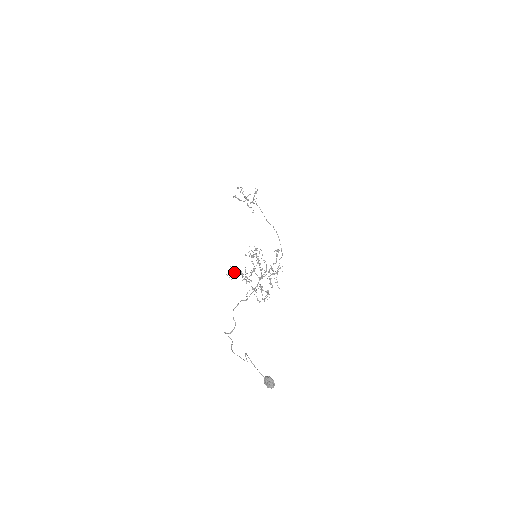
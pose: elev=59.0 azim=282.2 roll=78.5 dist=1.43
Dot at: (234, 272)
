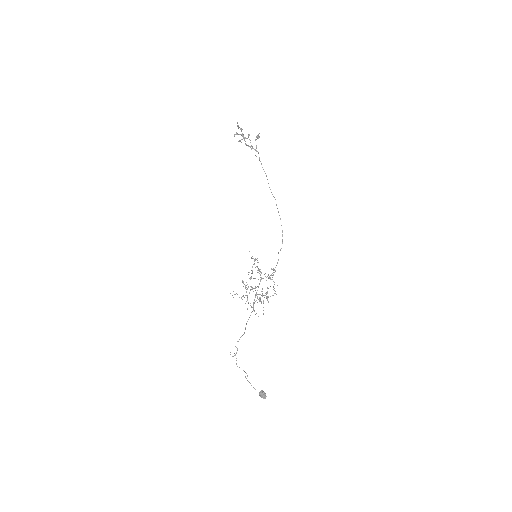
Dot at: (235, 294)
